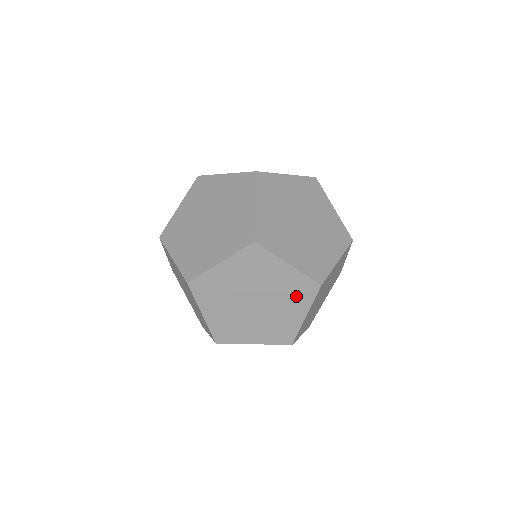
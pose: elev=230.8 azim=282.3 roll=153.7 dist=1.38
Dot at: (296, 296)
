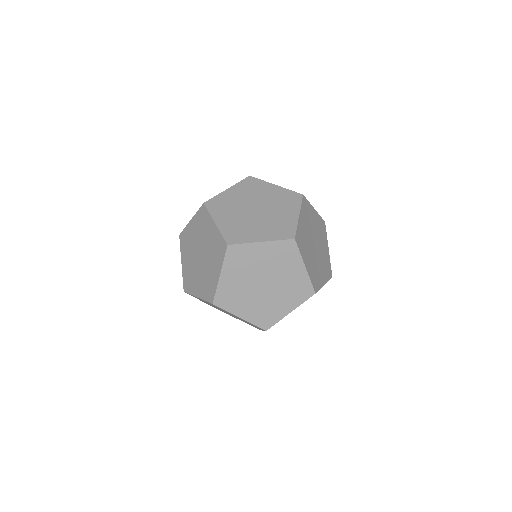
Dot at: (287, 203)
